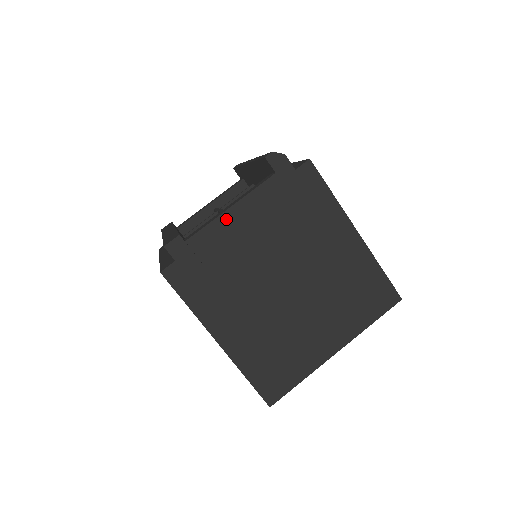
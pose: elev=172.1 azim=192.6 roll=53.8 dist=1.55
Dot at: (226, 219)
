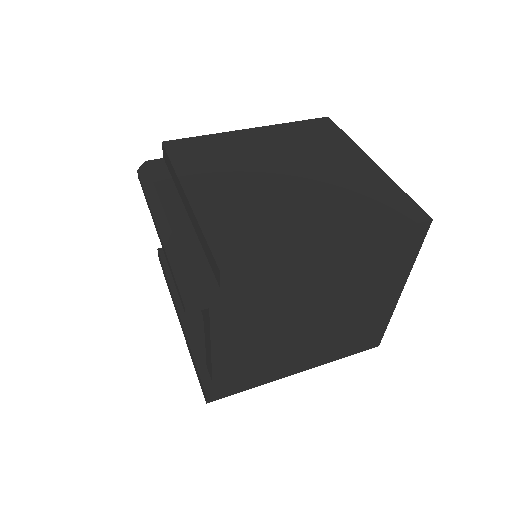
Dot at: (219, 354)
